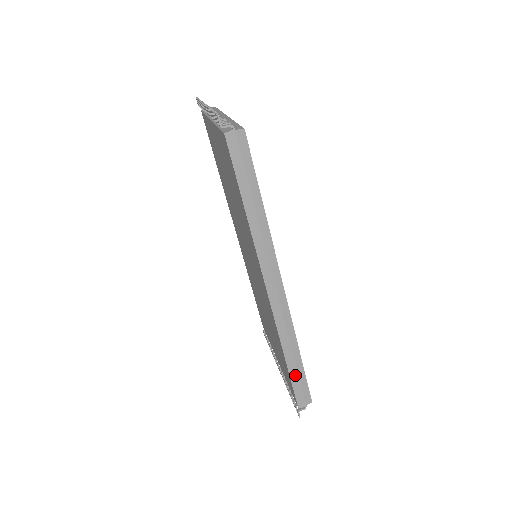
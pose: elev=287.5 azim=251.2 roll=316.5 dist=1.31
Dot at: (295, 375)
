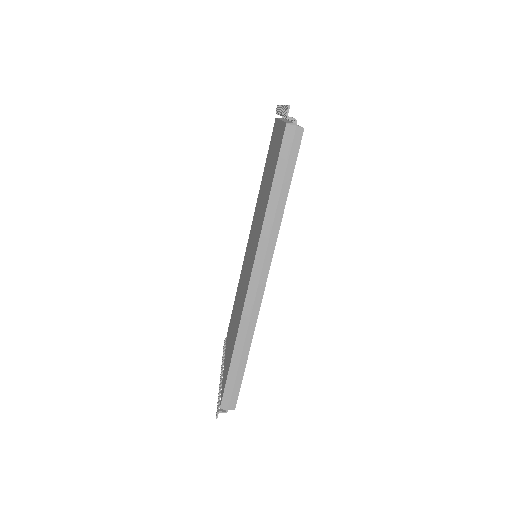
Dot at: (234, 373)
